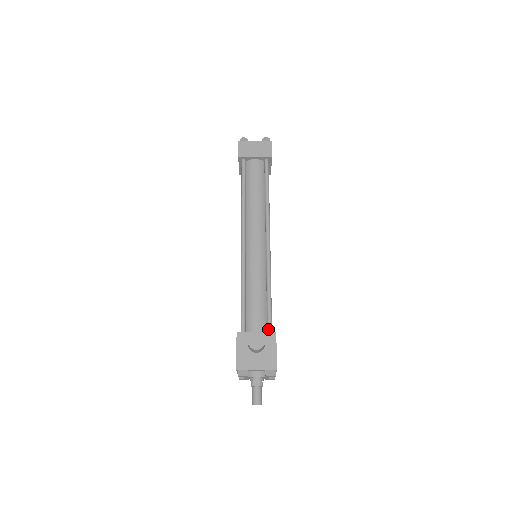
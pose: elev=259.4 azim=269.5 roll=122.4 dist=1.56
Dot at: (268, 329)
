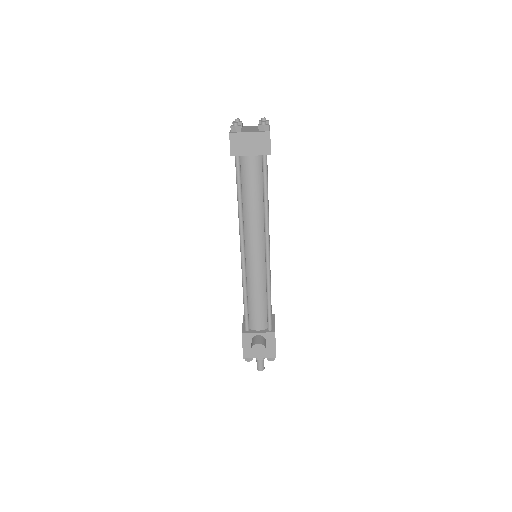
Dot at: (268, 328)
